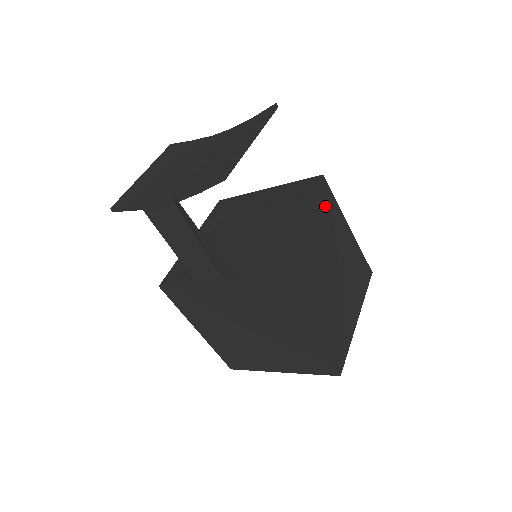
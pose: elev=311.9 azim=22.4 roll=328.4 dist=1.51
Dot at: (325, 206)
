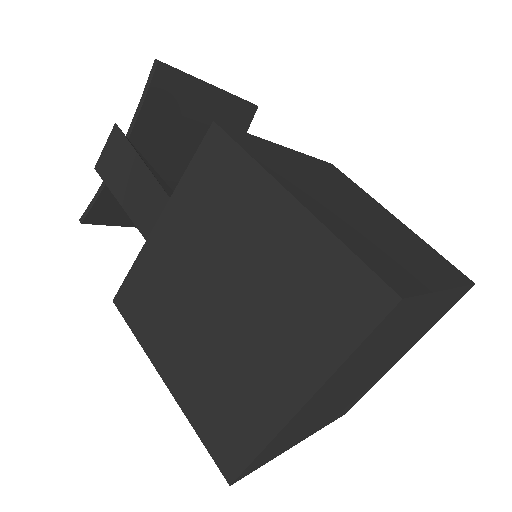
Dot at: (337, 176)
